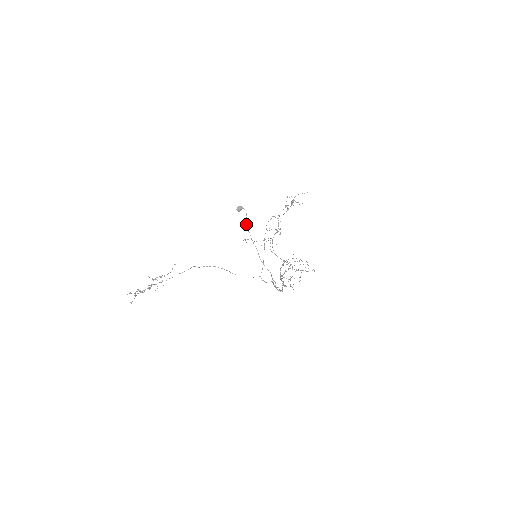
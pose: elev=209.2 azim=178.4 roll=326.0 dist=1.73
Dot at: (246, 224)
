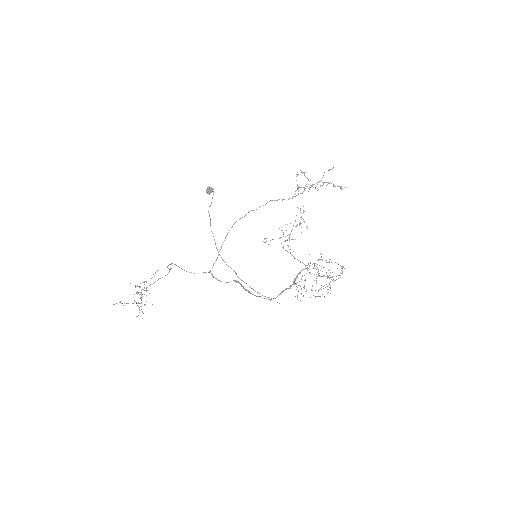
Dot at: occluded
